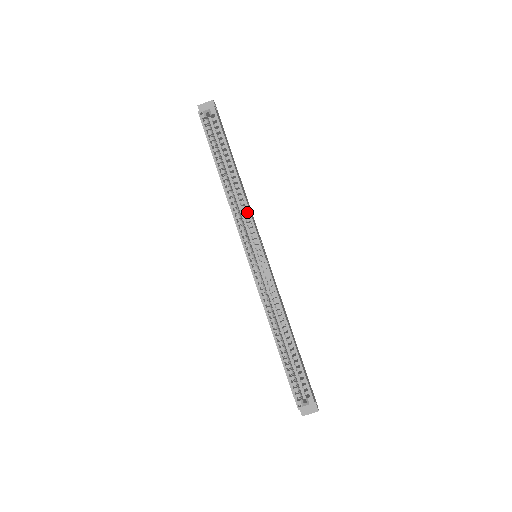
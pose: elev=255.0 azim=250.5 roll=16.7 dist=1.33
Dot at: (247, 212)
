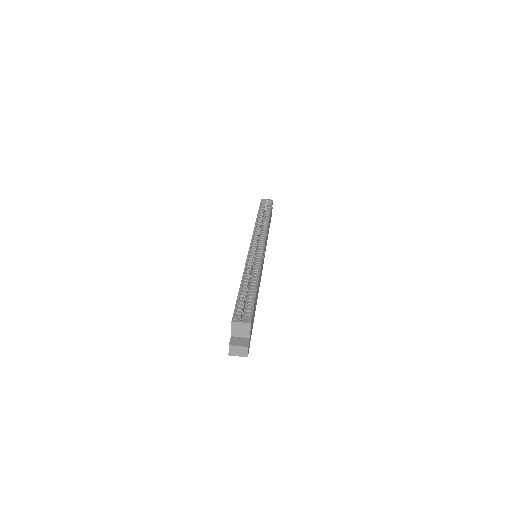
Dot at: (265, 232)
